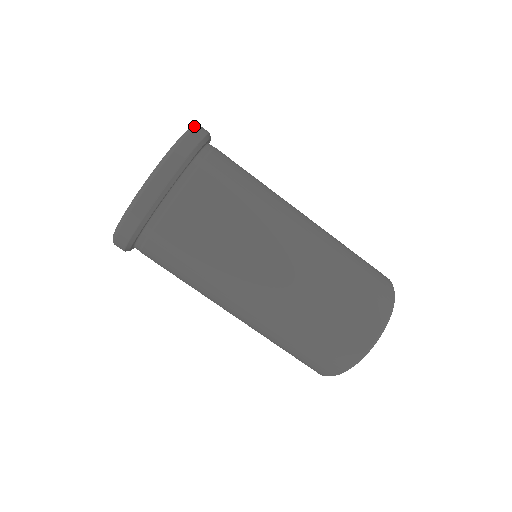
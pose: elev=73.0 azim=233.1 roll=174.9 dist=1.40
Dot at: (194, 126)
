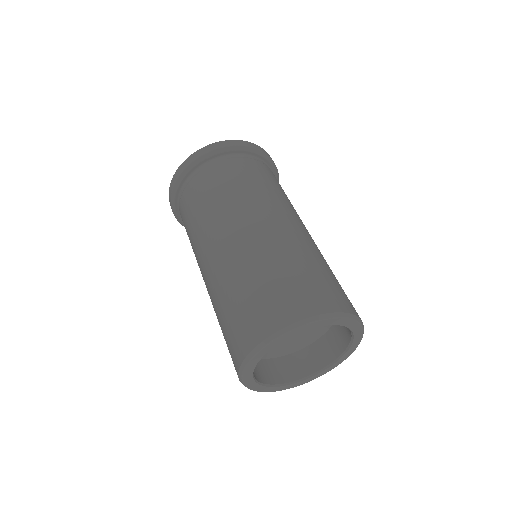
Dot at: (264, 150)
